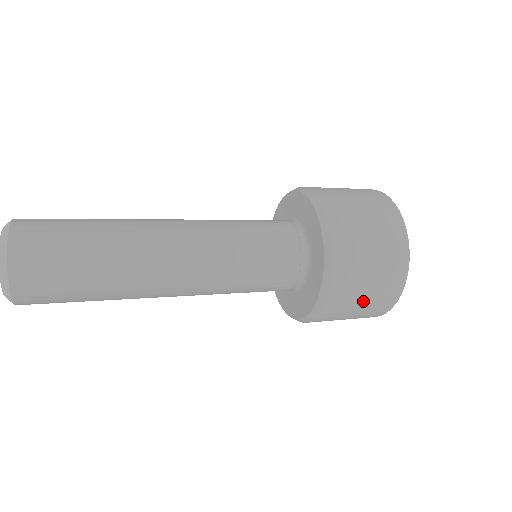
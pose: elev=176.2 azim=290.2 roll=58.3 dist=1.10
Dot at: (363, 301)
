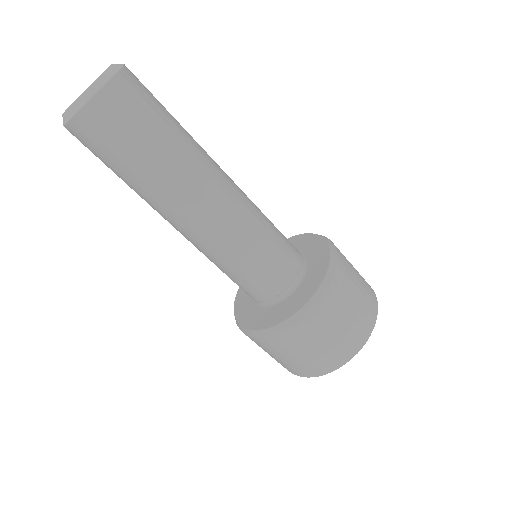
Dot at: (357, 294)
